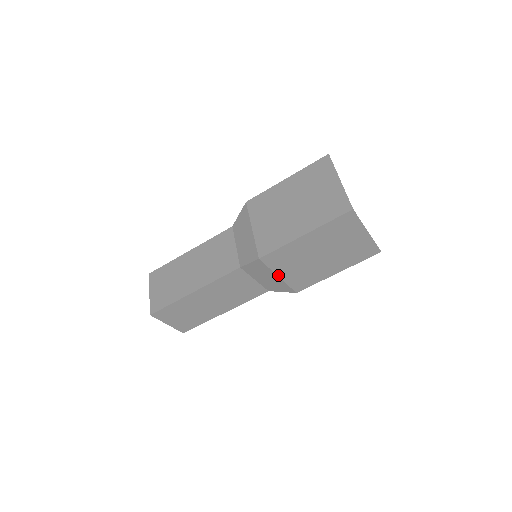
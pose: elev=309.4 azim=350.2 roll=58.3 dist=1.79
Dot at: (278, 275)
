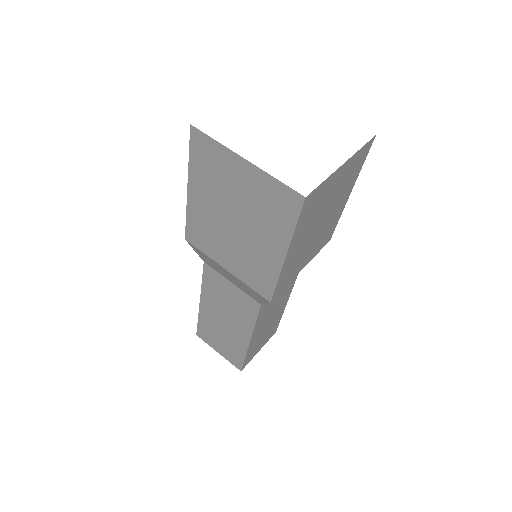
Dot at: occluded
